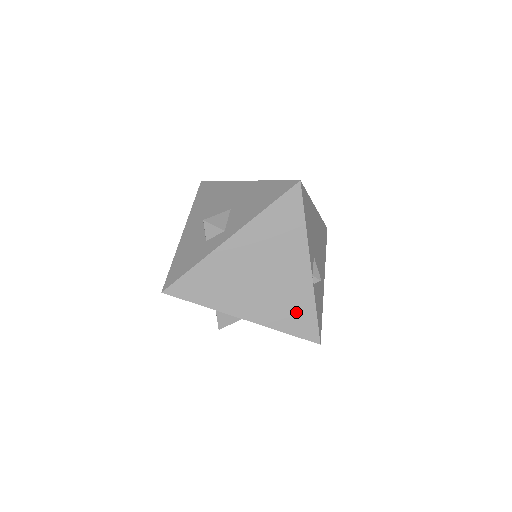
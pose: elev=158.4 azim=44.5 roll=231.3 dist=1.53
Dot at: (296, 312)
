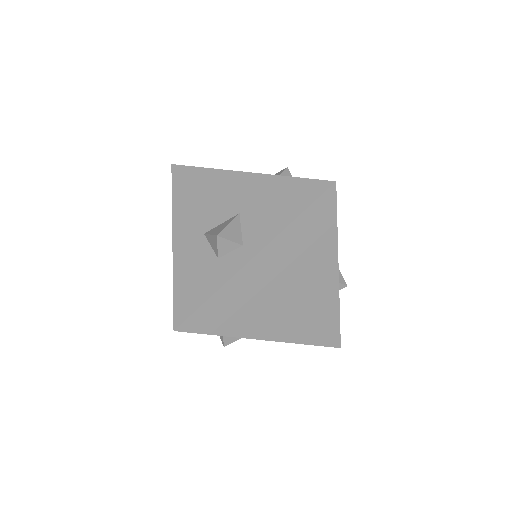
Dot at: (320, 322)
